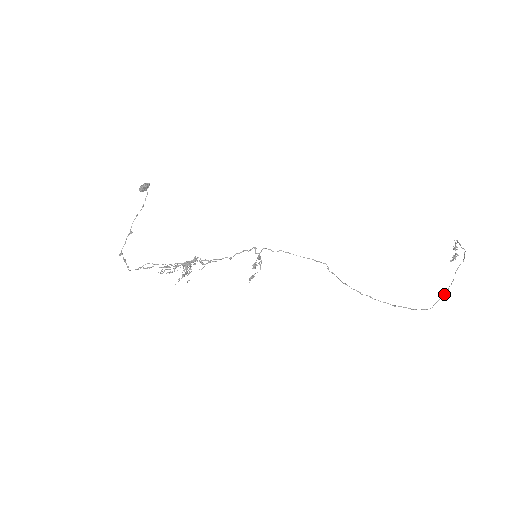
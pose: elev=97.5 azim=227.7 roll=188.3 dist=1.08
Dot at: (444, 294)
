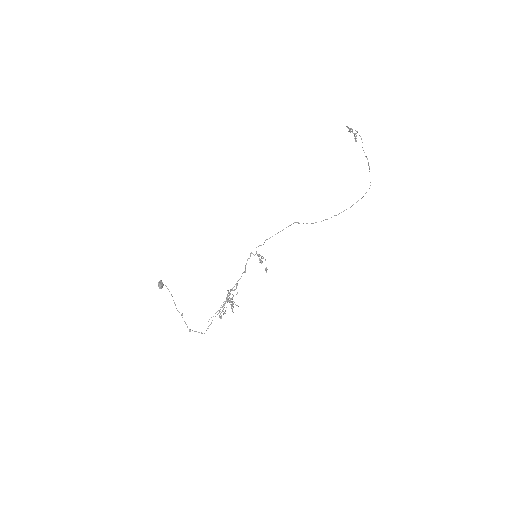
Dot at: (369, 171)
